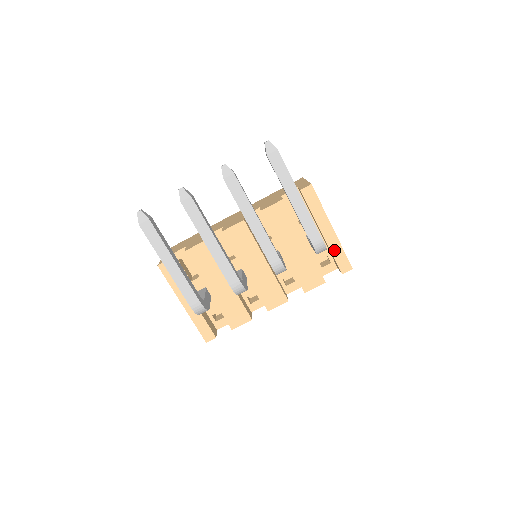
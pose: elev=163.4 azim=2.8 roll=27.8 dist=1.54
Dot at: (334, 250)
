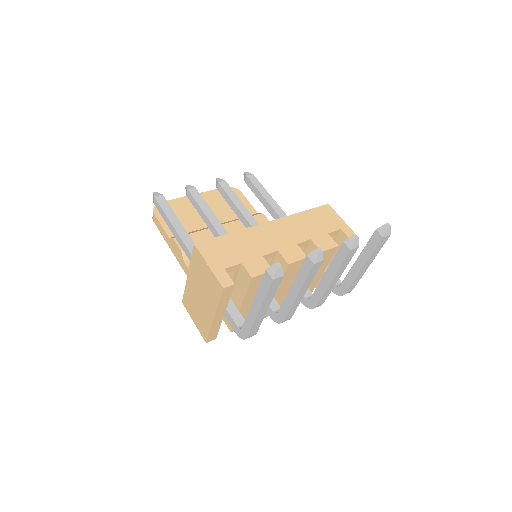
Dot at: occluded
